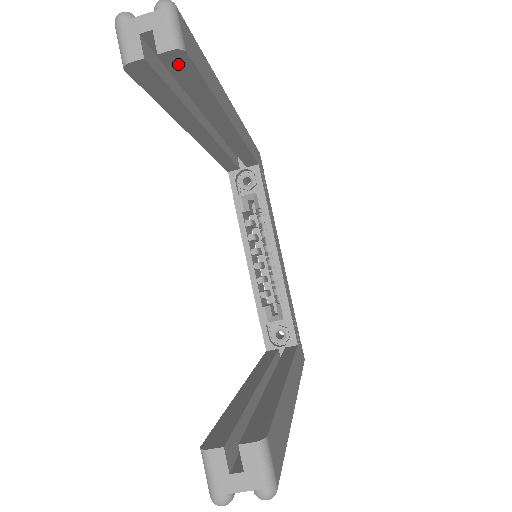
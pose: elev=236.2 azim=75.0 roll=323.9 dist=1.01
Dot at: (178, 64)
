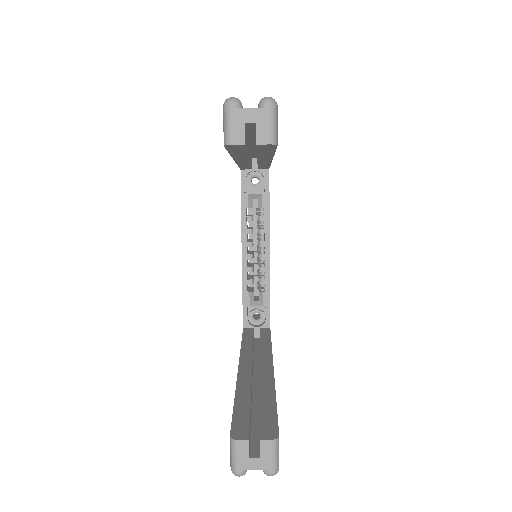
Dot at: (265, 147)
